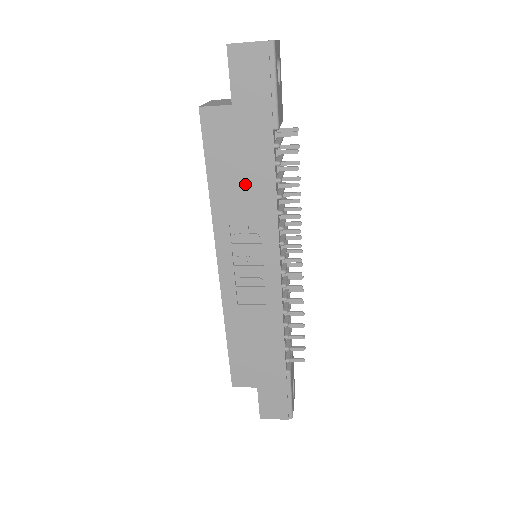
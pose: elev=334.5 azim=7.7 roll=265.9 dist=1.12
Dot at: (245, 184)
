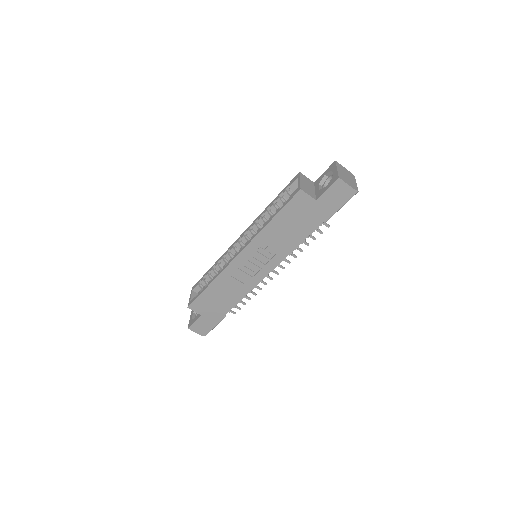
Dot at: (288, 233)
